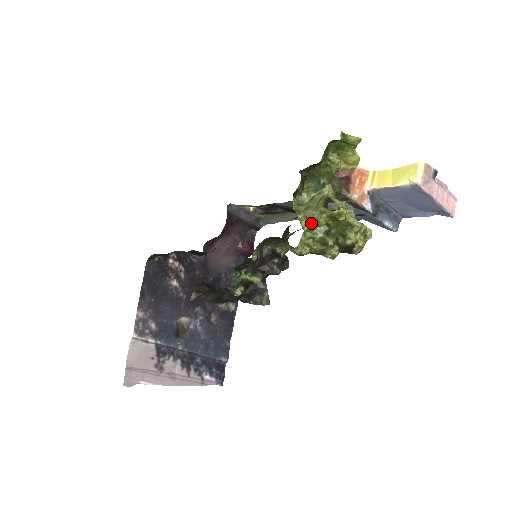
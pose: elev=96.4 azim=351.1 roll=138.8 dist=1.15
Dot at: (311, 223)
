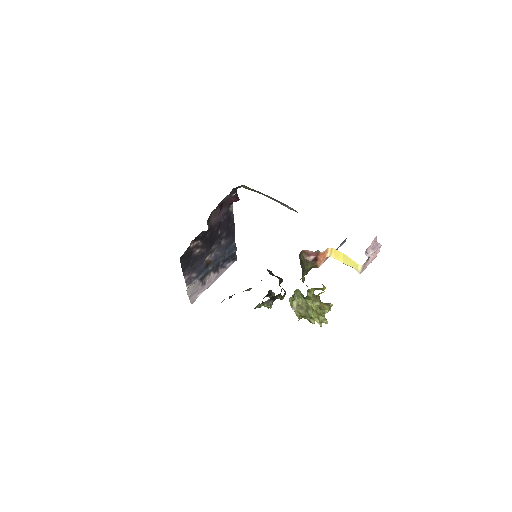
Dot at: (302, 316)
